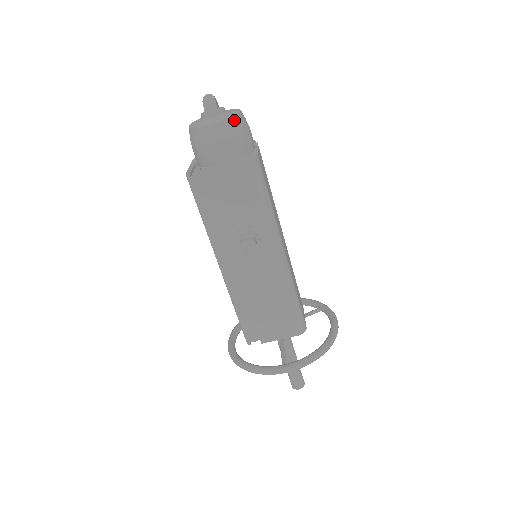
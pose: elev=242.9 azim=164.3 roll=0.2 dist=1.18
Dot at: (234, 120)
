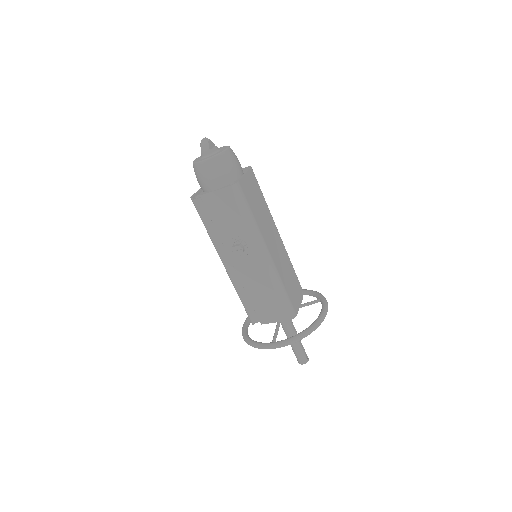
Dot at: (219, 158)
